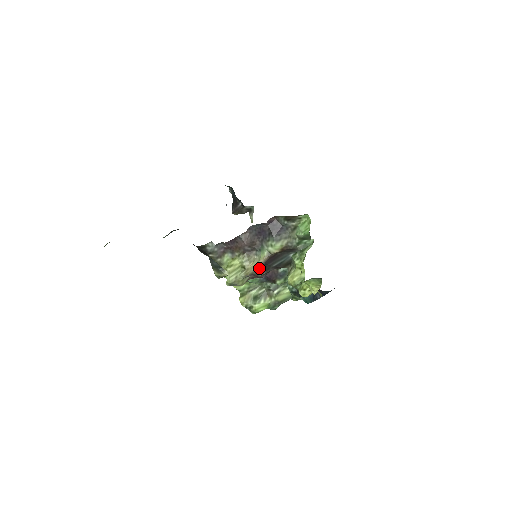
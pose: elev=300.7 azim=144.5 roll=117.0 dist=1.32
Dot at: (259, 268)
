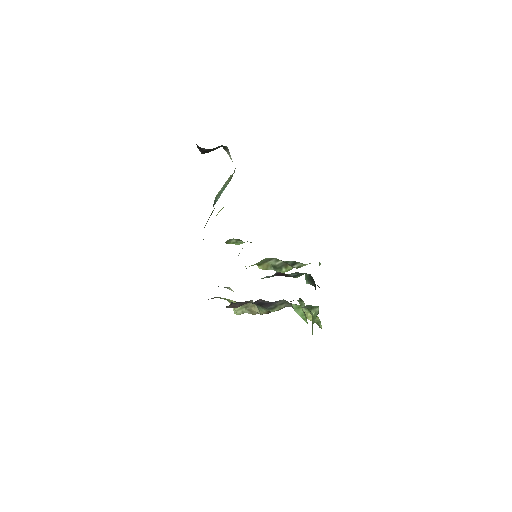
Dot at: occluded
